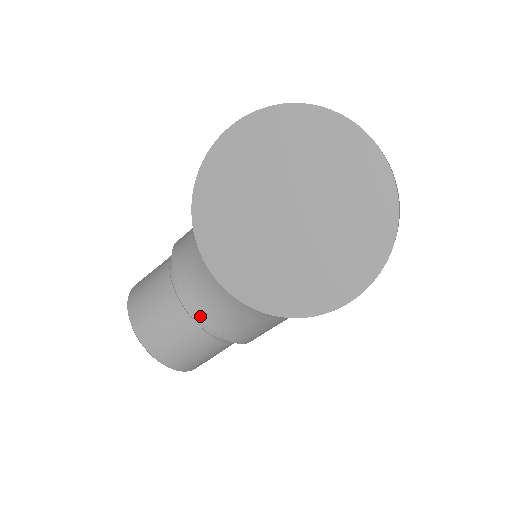
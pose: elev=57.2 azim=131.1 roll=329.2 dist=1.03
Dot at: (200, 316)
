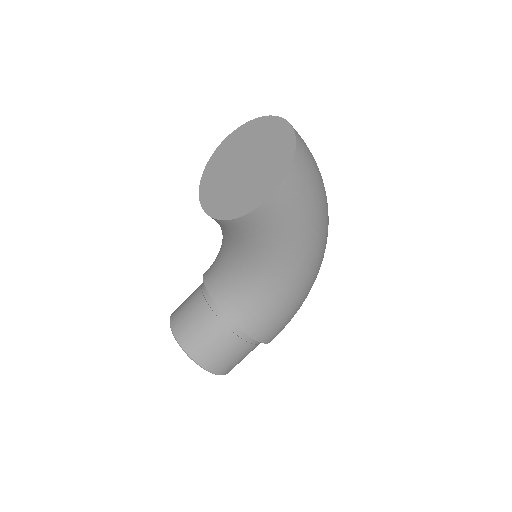
Dot at: (212, 297)
